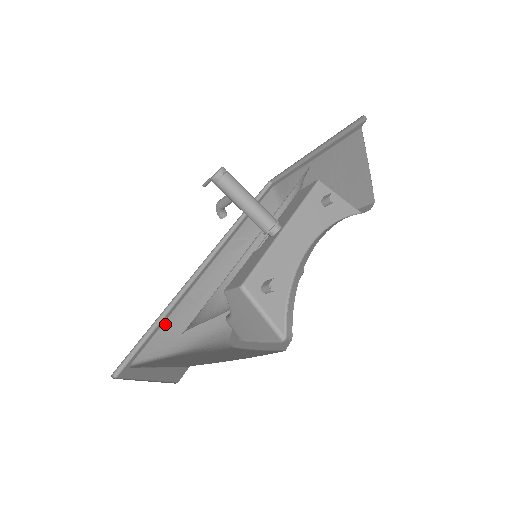
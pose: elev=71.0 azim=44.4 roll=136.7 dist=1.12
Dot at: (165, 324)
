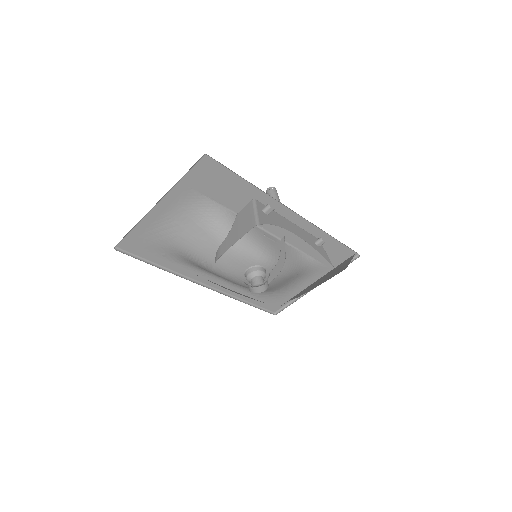
Dot at: occluded
